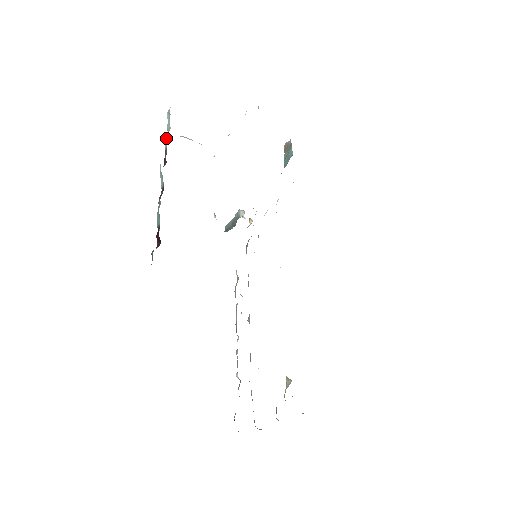
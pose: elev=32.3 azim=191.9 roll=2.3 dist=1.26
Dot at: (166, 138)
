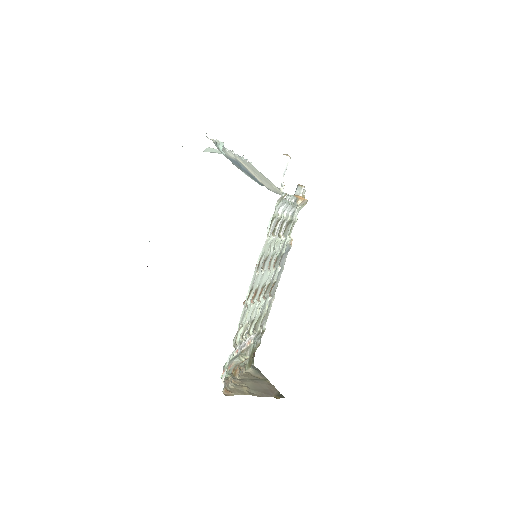
Dot at: occluded
